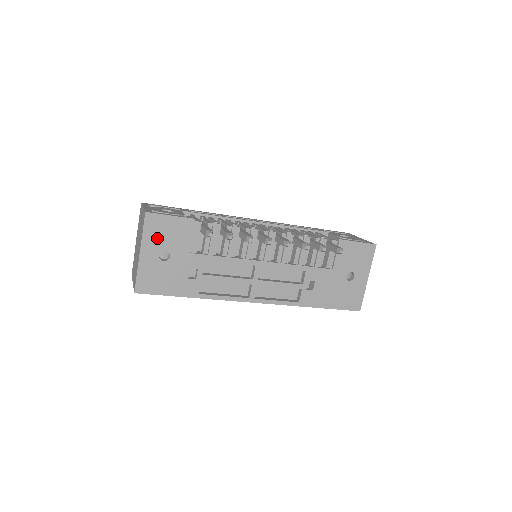
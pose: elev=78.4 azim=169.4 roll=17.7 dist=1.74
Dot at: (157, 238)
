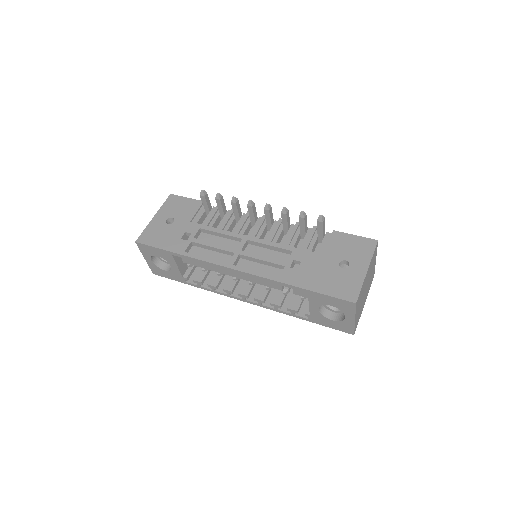
Dot at: (171, 209)
